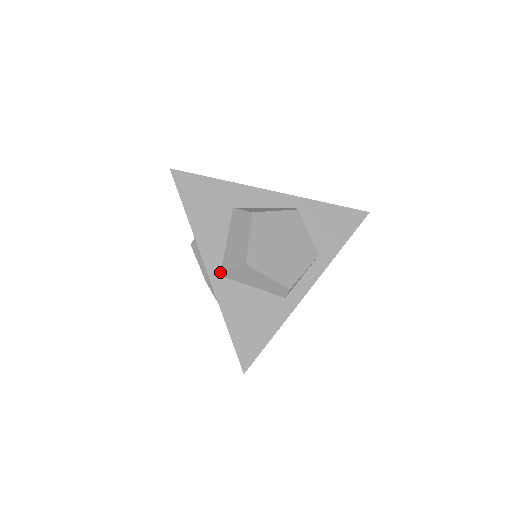
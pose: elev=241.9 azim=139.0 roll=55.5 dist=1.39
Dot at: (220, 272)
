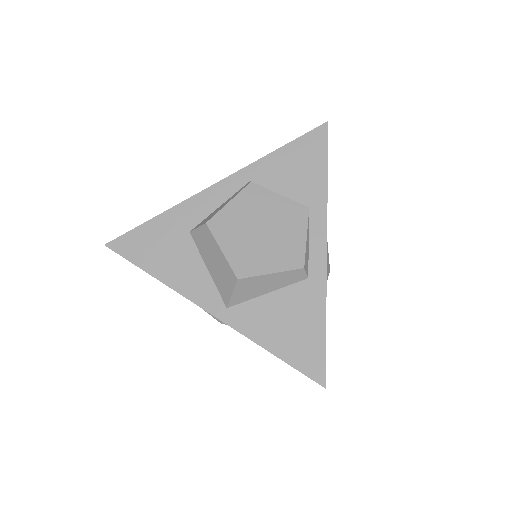
Dot at: (224, 305)
